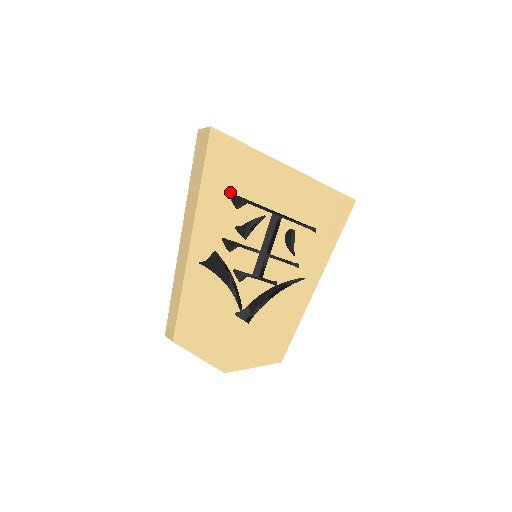
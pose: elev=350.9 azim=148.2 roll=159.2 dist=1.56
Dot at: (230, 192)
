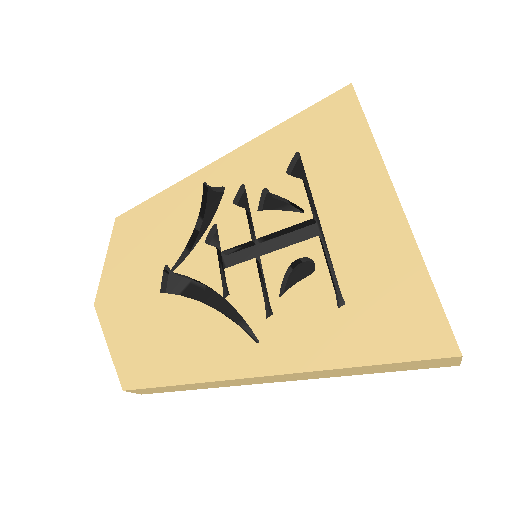
Dot at: (300, 152)
